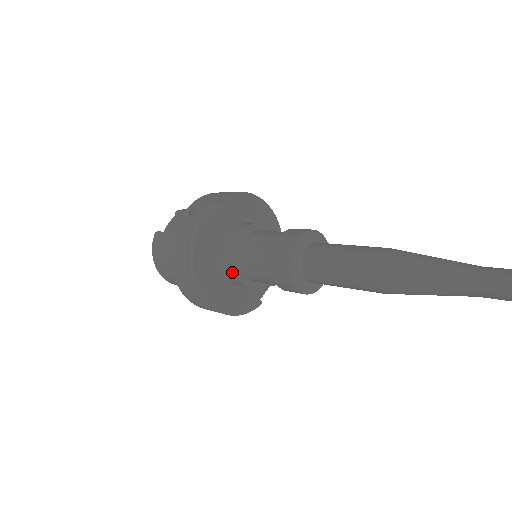
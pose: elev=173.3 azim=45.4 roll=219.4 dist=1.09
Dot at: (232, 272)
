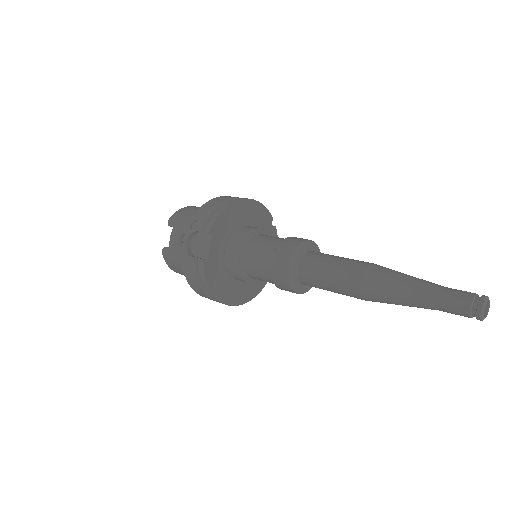
Dot at: (244, 281)
